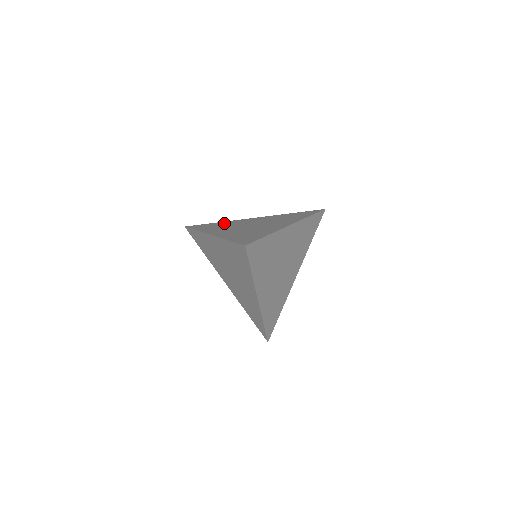
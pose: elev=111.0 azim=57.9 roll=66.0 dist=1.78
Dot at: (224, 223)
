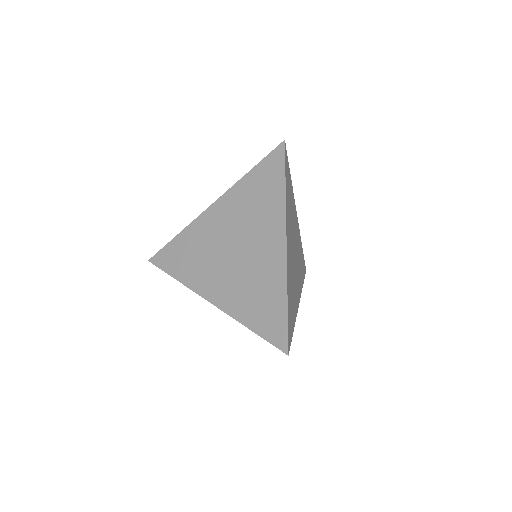
Dot at: (190, 241)
